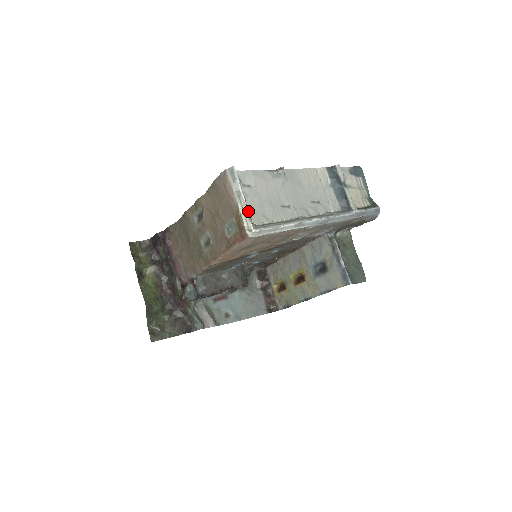
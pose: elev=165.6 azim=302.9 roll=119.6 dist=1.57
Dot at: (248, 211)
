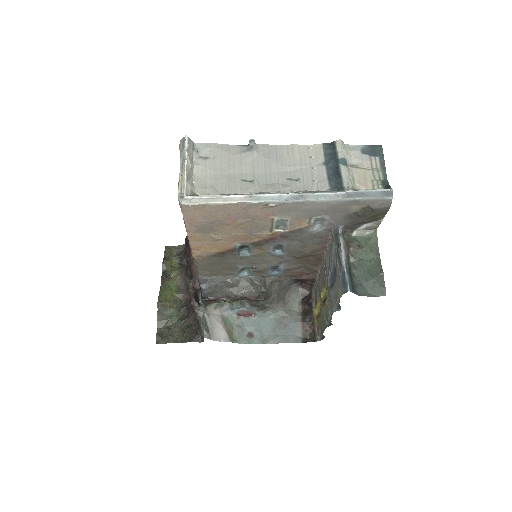
Dot at: (194, 181)
